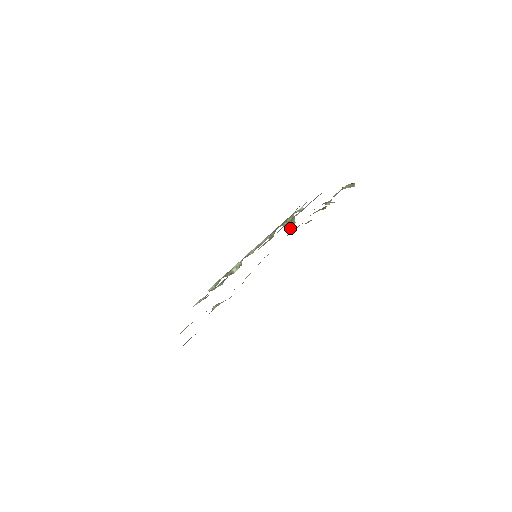
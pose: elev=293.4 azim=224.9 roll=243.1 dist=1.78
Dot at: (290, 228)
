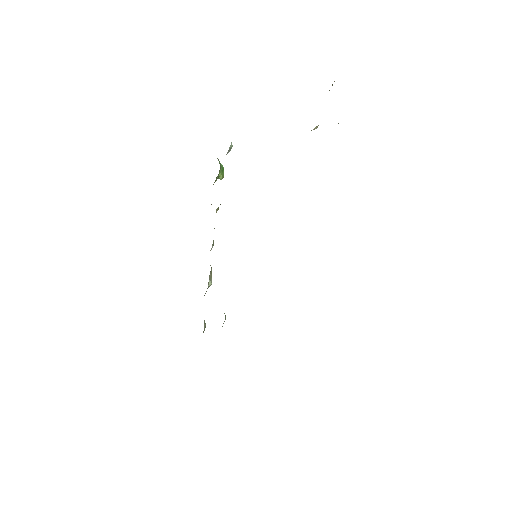
Dot at: (222, 178)
